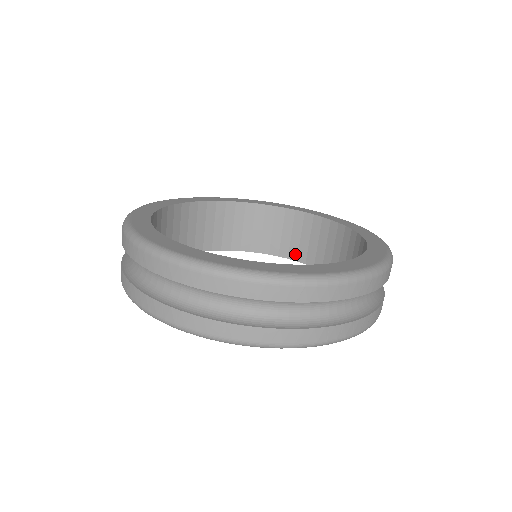
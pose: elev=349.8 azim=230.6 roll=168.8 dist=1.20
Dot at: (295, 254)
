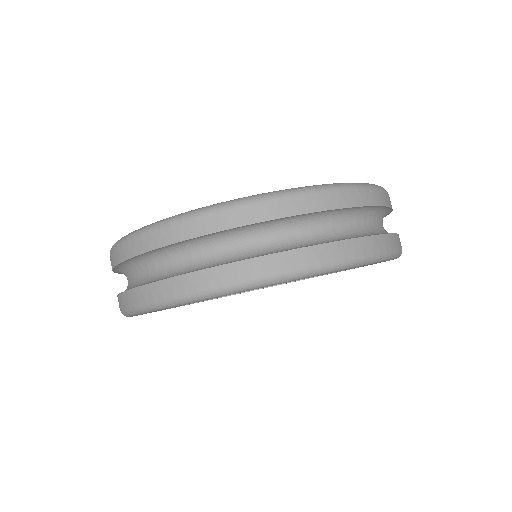
Dot at: occluded
